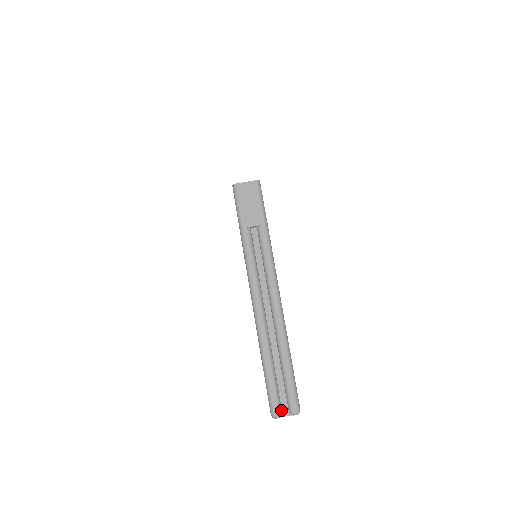
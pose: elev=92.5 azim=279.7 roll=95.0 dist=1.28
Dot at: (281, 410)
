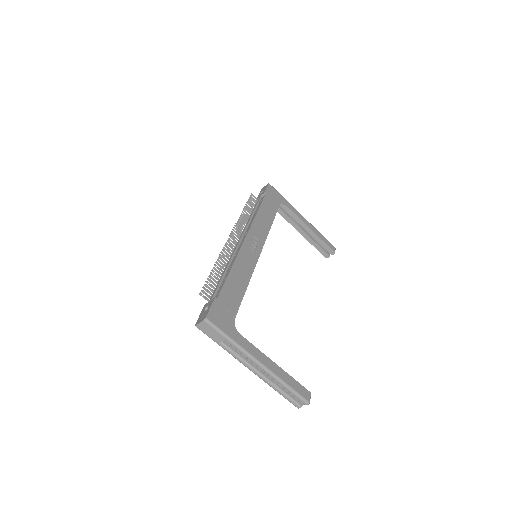
Dot at: (300, 405)
